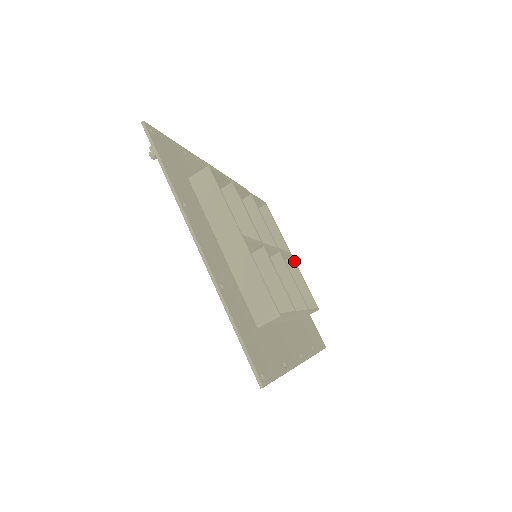
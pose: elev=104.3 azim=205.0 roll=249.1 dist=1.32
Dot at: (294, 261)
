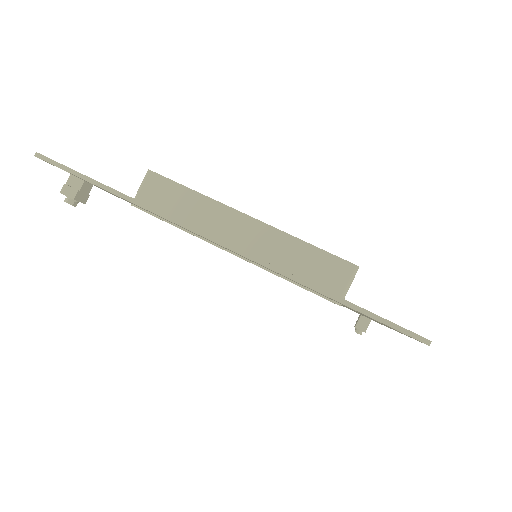
Dot at: occluded
